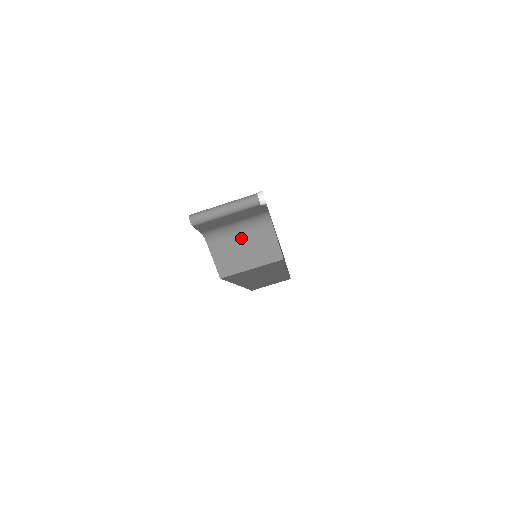
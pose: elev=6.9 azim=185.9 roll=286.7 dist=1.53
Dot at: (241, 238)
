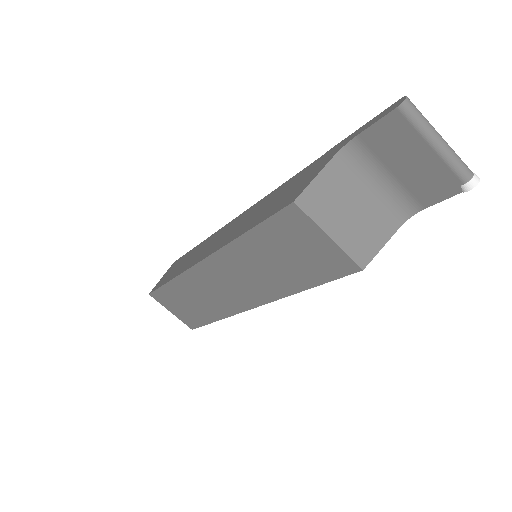
Dot at: (364, 197)
